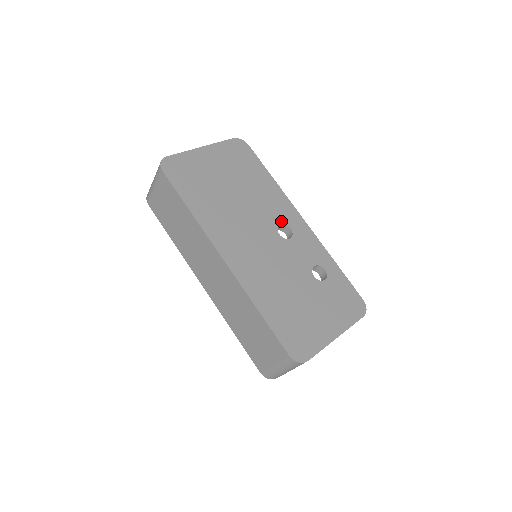
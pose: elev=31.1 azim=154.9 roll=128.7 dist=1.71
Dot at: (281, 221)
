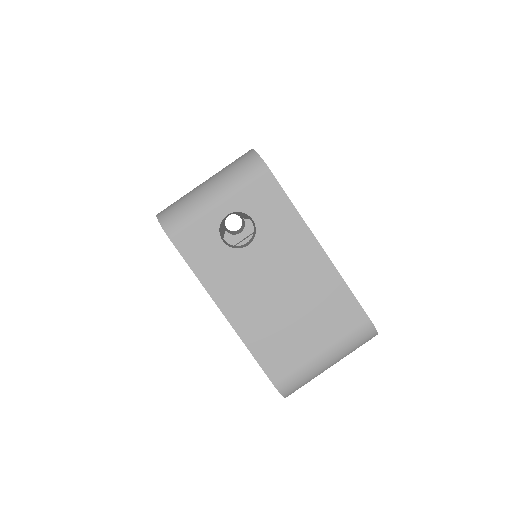
Dot at: occluded
